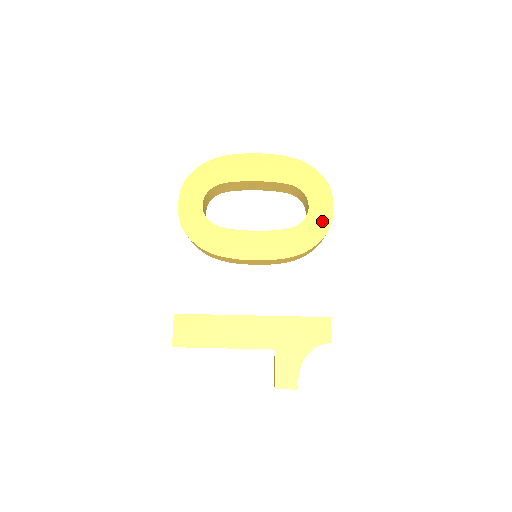
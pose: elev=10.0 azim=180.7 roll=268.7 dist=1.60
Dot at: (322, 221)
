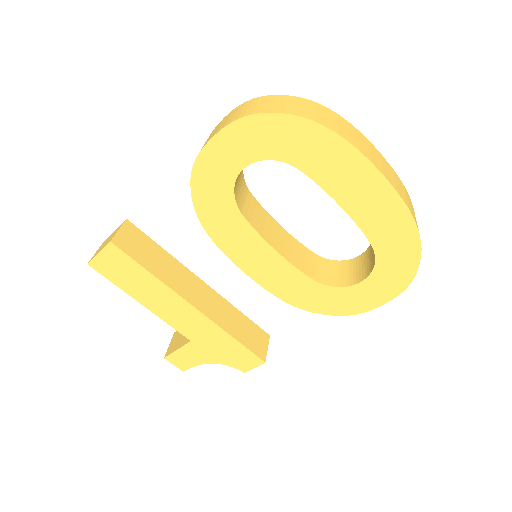
Dot at: (355, 304)
